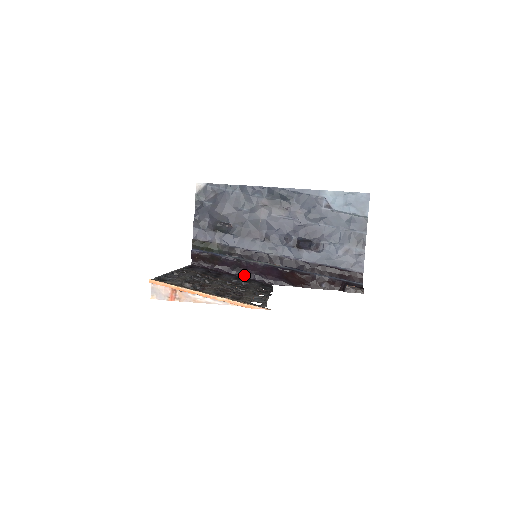
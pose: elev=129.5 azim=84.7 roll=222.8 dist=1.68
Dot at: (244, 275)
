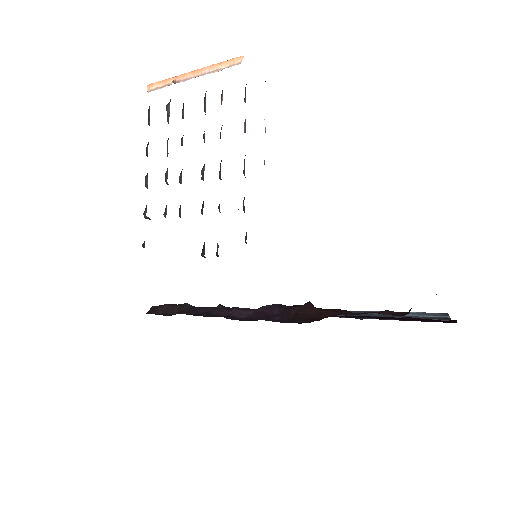
Dot at: occluded
